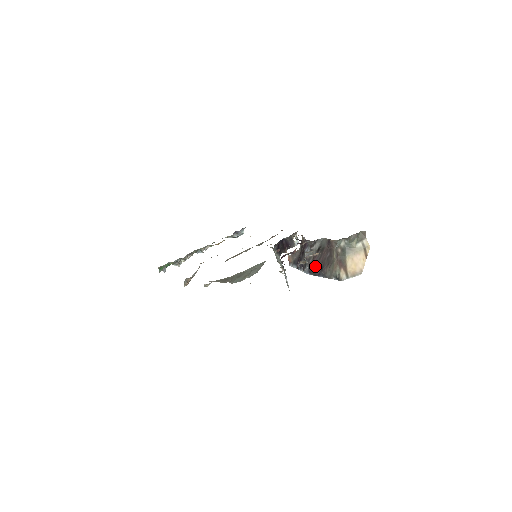
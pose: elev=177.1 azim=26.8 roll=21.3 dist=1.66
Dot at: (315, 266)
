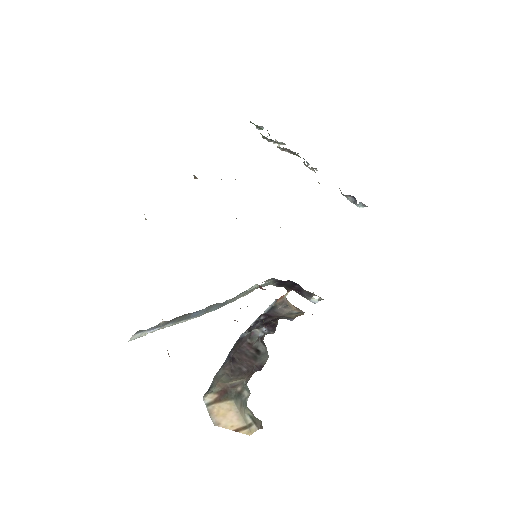
Dot at: (239, 348)
